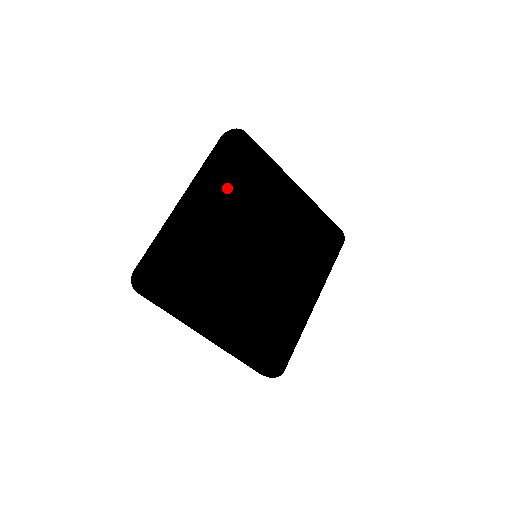
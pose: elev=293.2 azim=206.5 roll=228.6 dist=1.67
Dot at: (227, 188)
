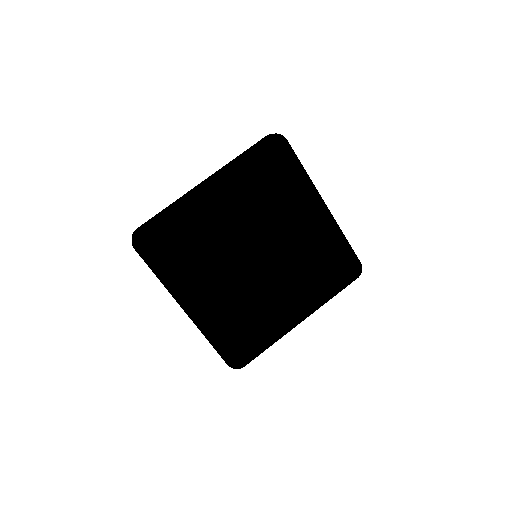
Dot at: (188, 278)
